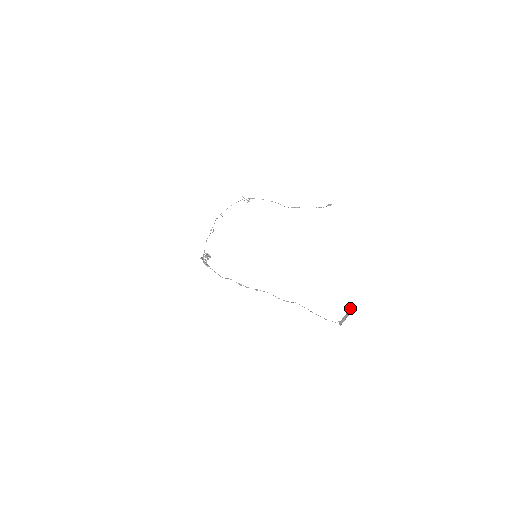
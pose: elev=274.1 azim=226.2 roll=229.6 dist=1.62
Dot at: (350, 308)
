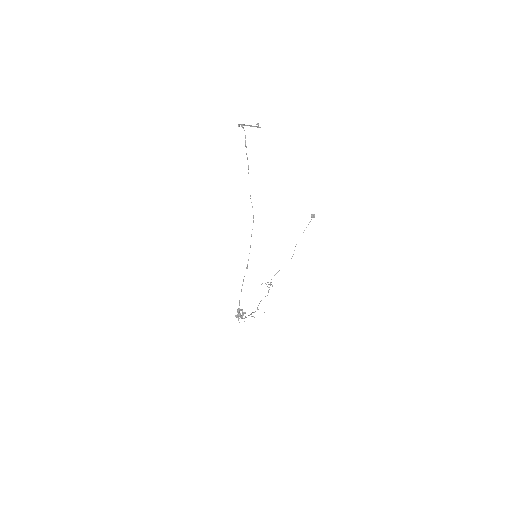
Dot at: occluded
